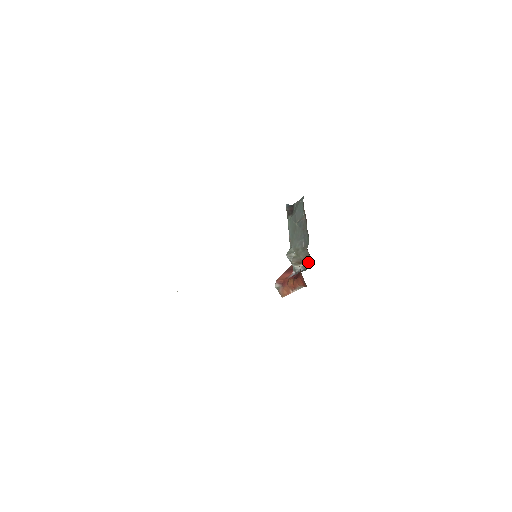
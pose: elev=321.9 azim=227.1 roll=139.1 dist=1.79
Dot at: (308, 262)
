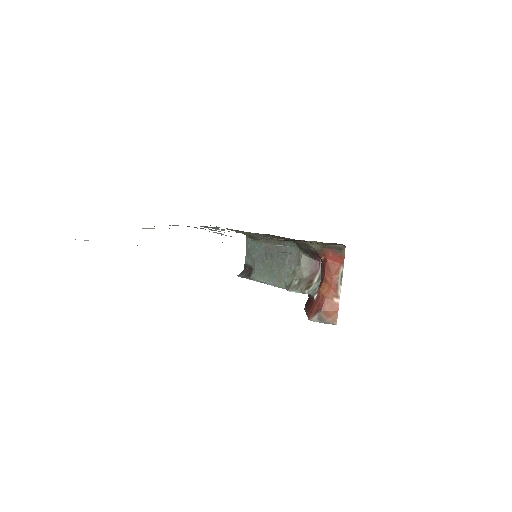
Dot at: (317, 270)
